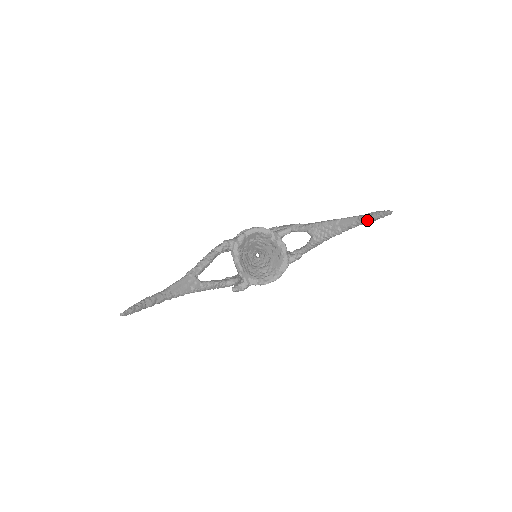
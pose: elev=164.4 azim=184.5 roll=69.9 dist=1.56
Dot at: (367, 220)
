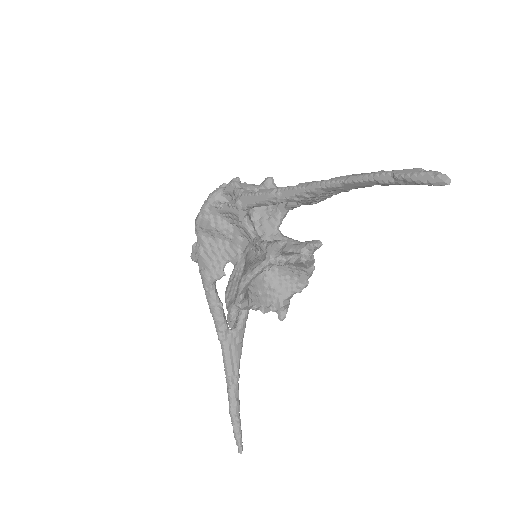
Dot at: occluded
